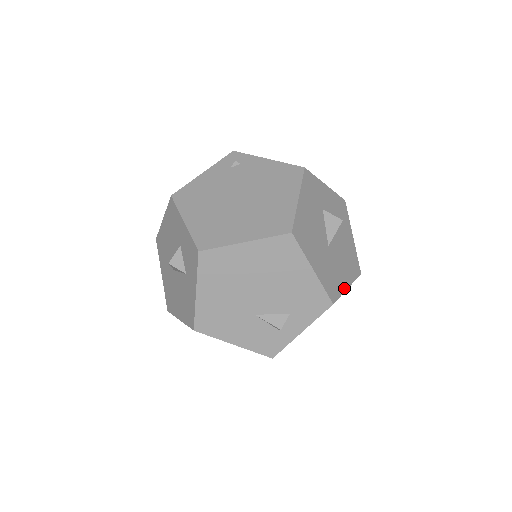
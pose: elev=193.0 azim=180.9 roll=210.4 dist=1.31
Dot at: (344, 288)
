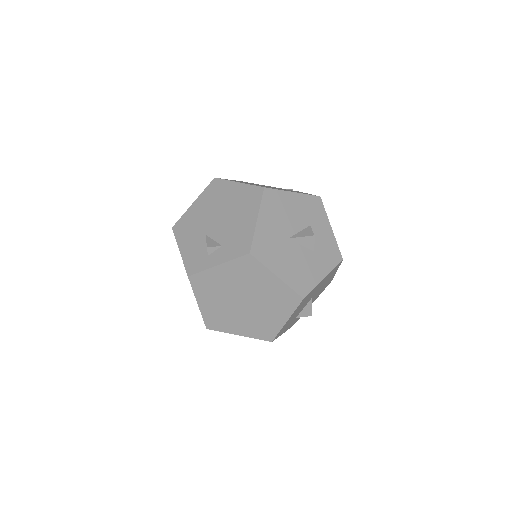
Dot at: (273, 269)
